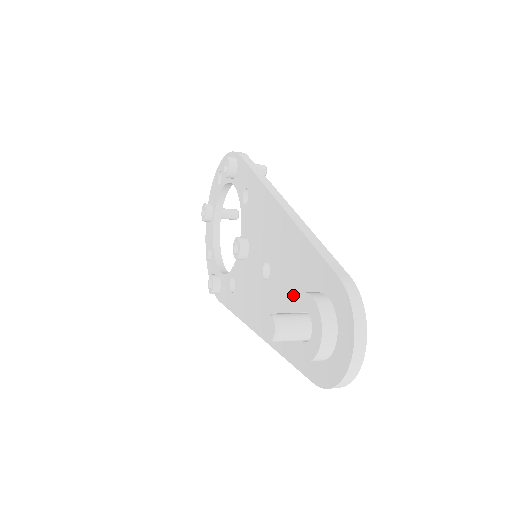
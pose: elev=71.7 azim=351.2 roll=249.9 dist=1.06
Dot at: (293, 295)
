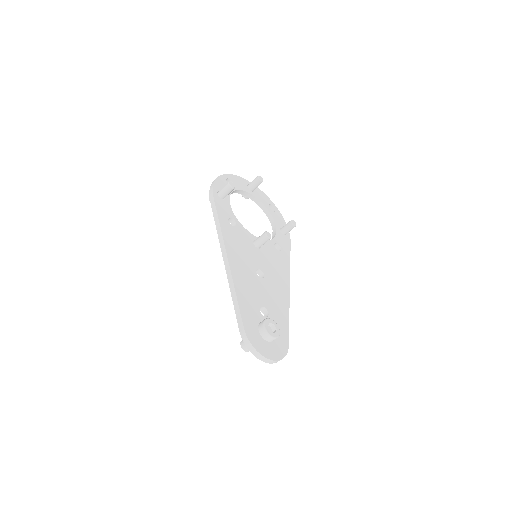
Dot at: occluded
